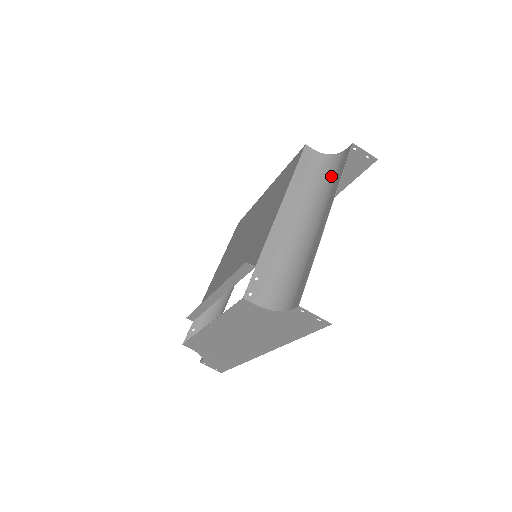
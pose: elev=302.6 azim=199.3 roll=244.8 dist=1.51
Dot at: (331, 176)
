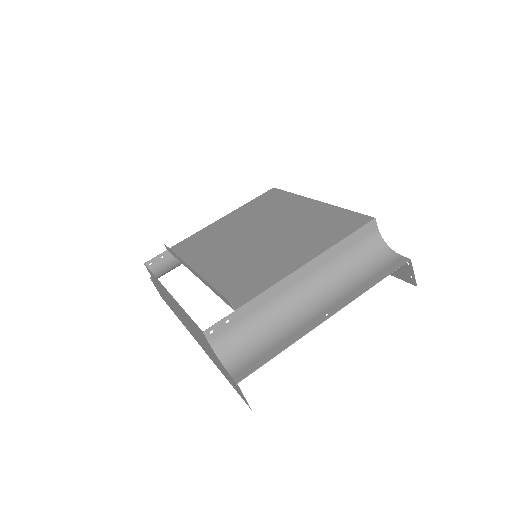
Dot at: (367, 270)
